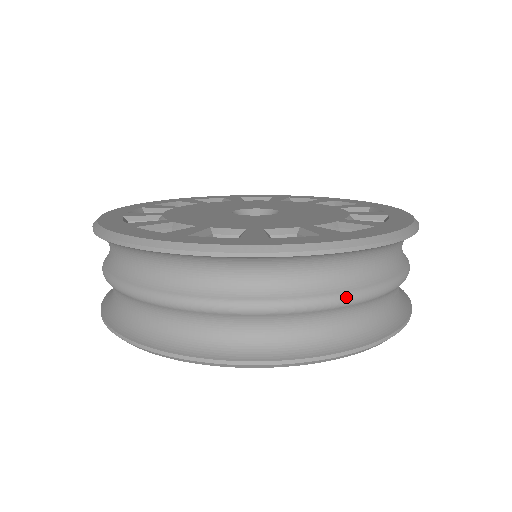
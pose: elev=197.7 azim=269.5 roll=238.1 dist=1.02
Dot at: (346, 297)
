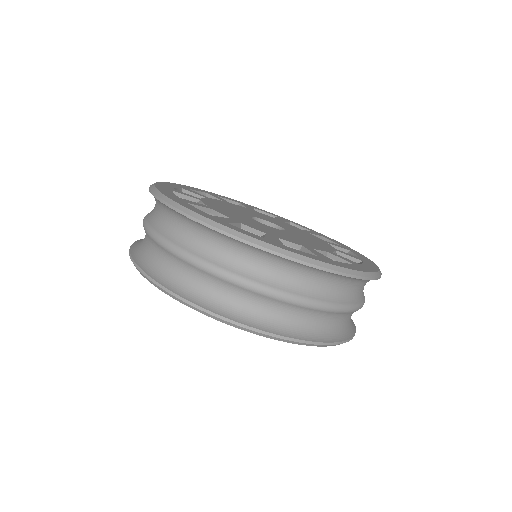
Dot at: (320, 304)
